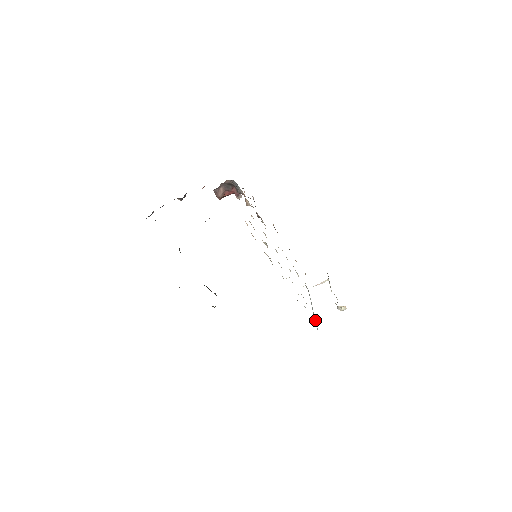
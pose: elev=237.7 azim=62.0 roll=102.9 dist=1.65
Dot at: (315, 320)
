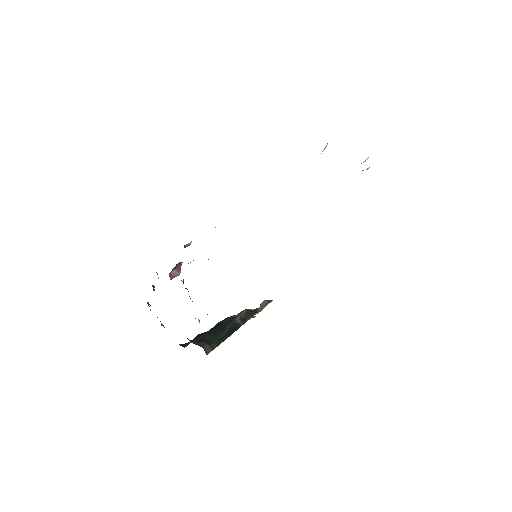
Dot at: occluded
